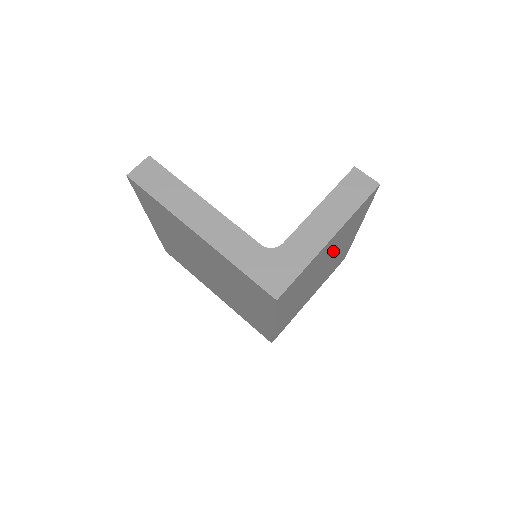
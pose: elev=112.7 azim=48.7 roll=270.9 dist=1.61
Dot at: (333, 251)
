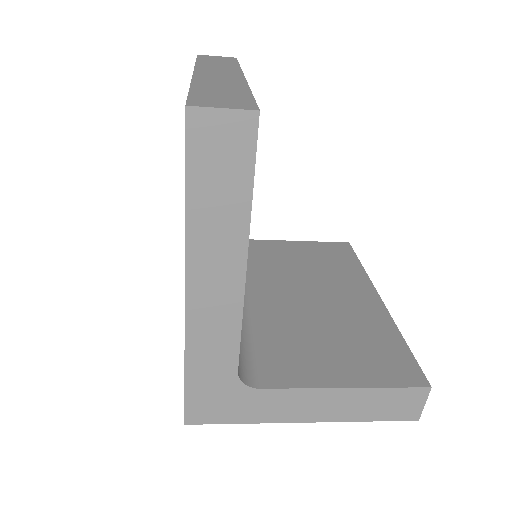
Dot at: occluded
